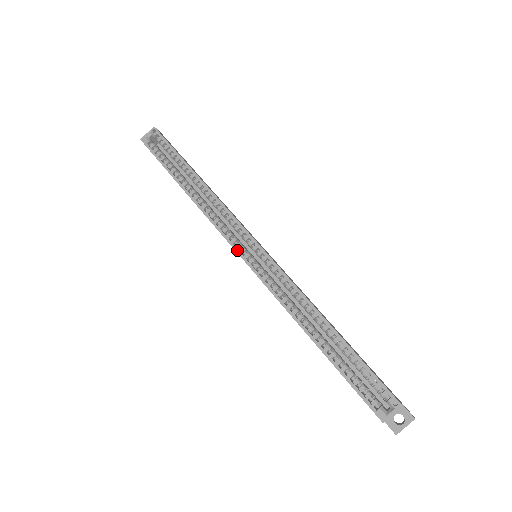
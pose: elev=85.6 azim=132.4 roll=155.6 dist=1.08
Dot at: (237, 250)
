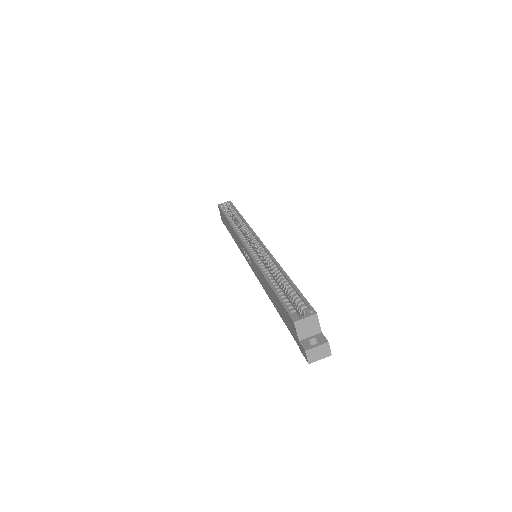
Dot at: (243, 242)
